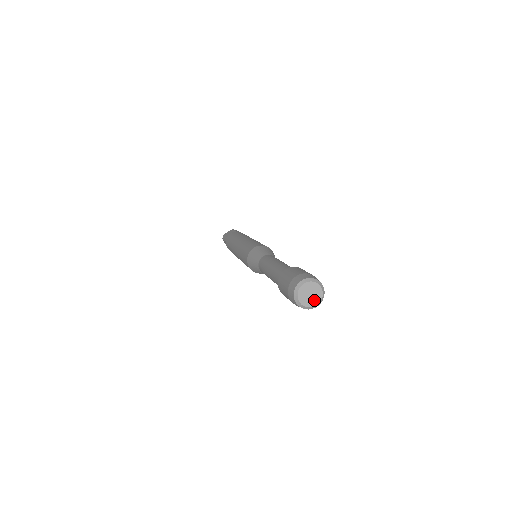
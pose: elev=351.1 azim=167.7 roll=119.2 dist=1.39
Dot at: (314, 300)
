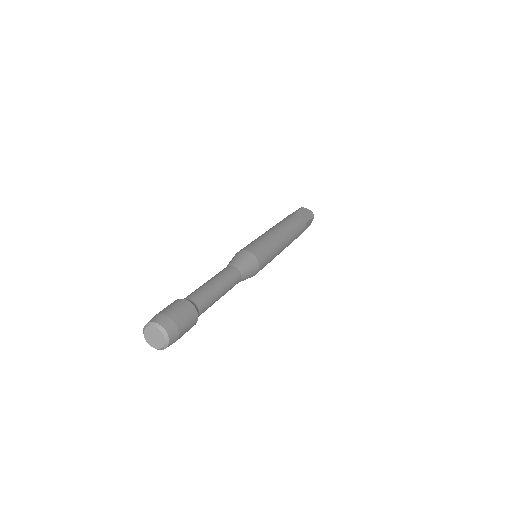
Dot at: (153, 343)
